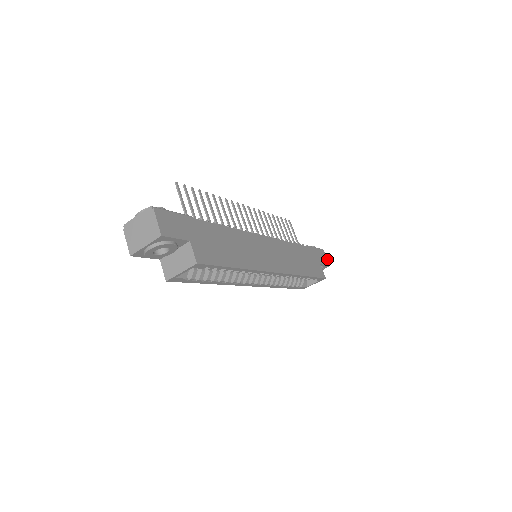
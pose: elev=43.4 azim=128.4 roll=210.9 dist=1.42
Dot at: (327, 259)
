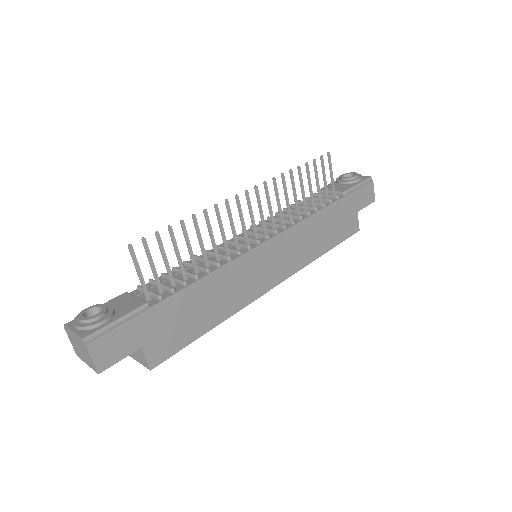
Dot at: occluded
